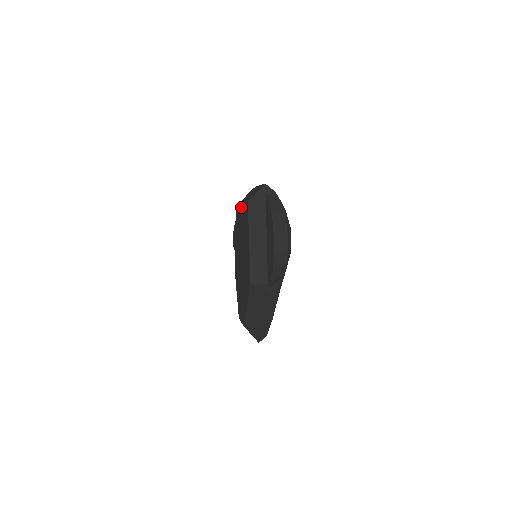
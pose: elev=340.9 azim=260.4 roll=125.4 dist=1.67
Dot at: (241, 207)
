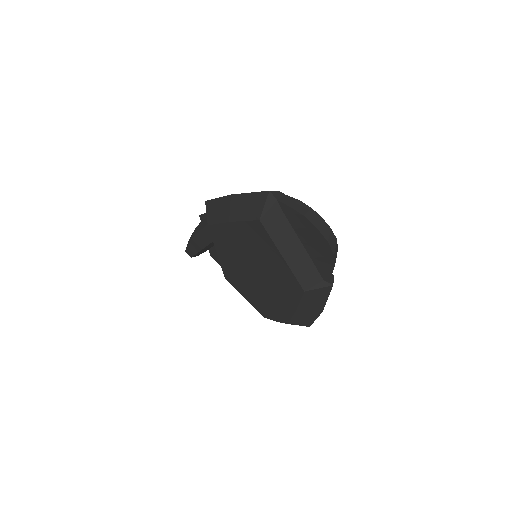
Dot at: (231, 225)
